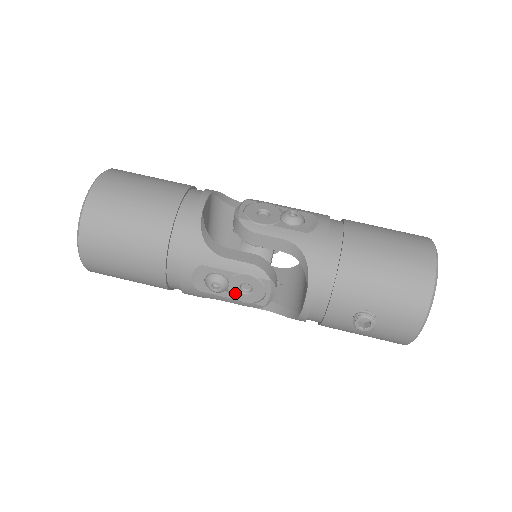
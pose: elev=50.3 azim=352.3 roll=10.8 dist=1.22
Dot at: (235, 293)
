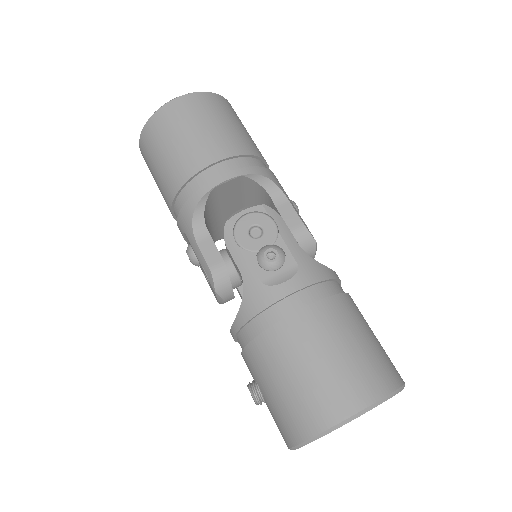
Dot at: (204, 274)
